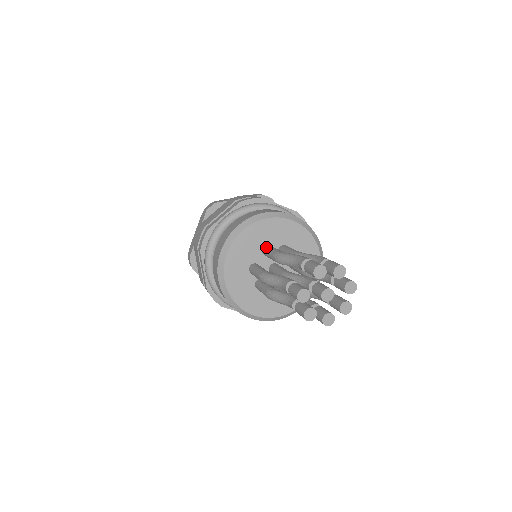
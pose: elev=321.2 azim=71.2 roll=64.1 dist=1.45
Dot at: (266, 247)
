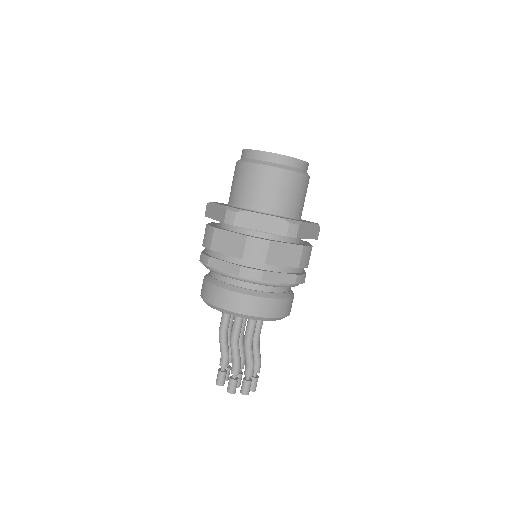
Dot at: (236, 317)
